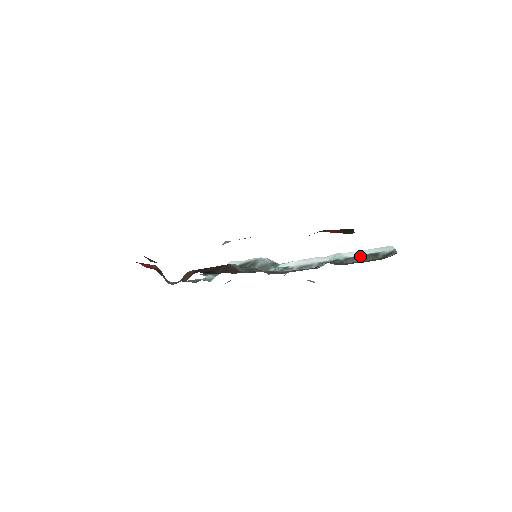
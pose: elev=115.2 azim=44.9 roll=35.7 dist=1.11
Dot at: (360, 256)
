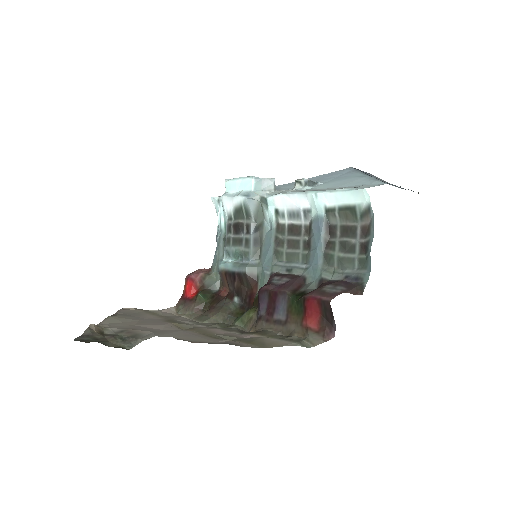
Dot at: (339, 212)
